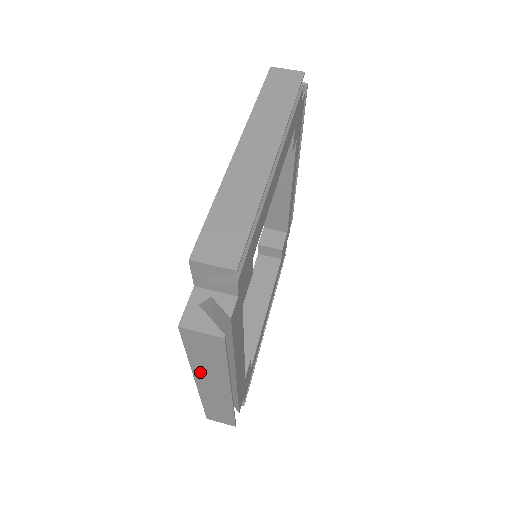
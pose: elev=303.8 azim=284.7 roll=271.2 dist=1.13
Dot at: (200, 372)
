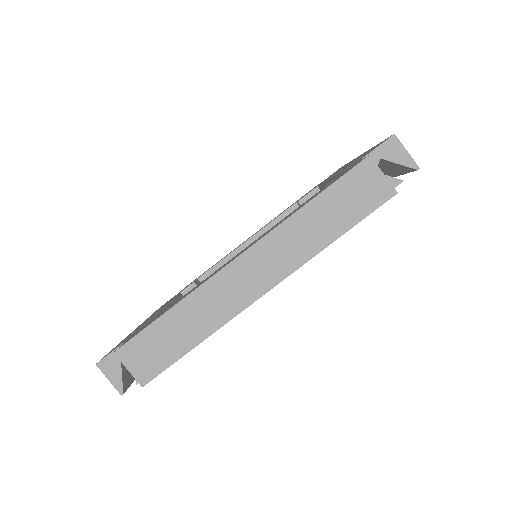
Dot at: occluded
